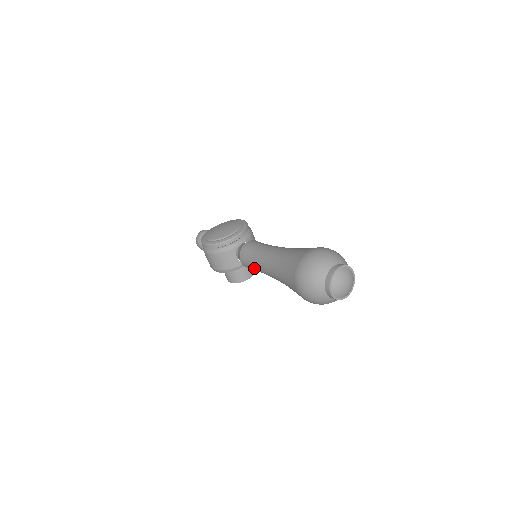
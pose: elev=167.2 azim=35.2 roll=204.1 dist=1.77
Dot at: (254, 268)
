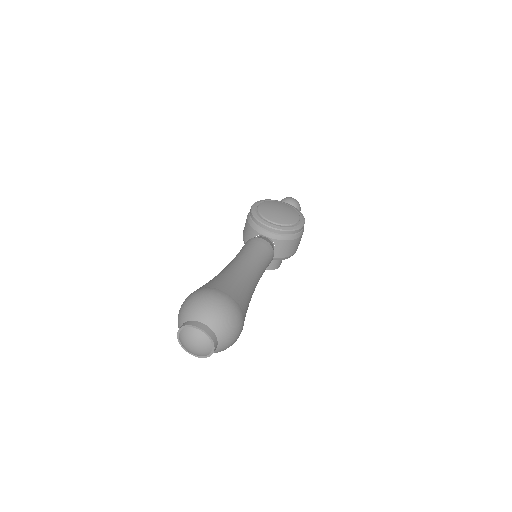
Dot at: occluded
